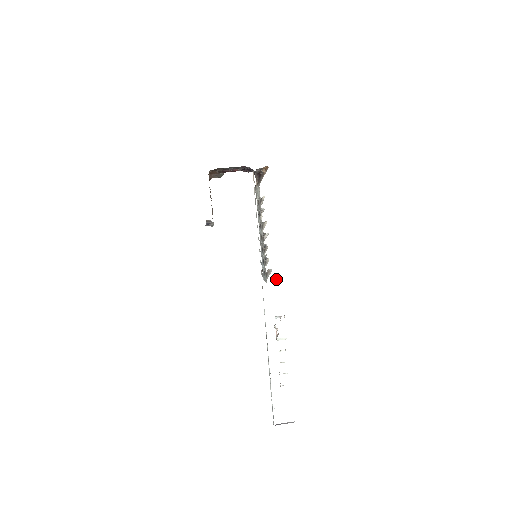
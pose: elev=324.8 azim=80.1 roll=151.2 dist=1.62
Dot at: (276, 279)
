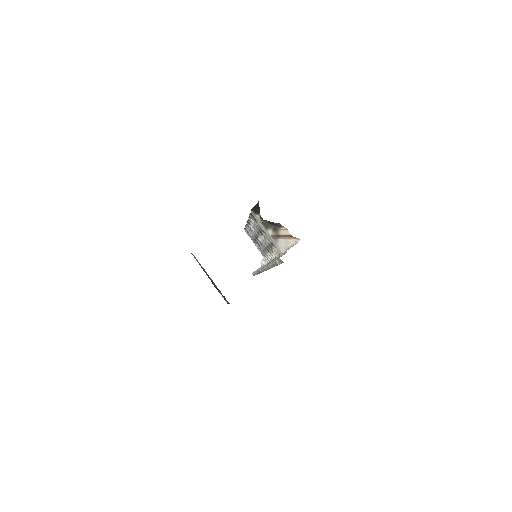
Dot at: occluded
